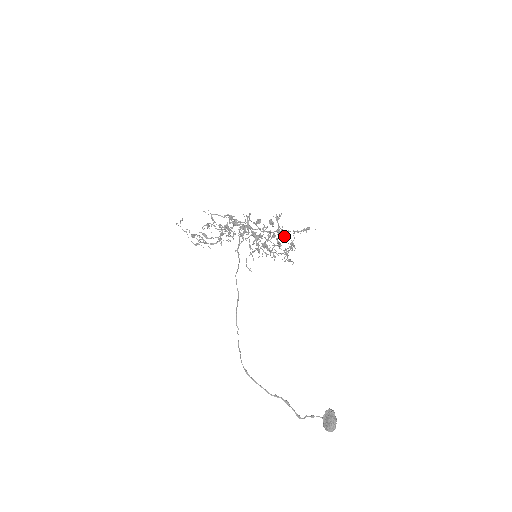
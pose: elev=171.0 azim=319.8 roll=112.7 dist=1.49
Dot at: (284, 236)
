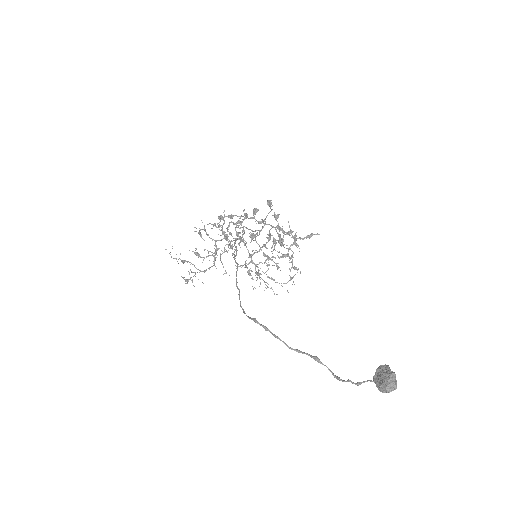
Dot at: (285, 232)
